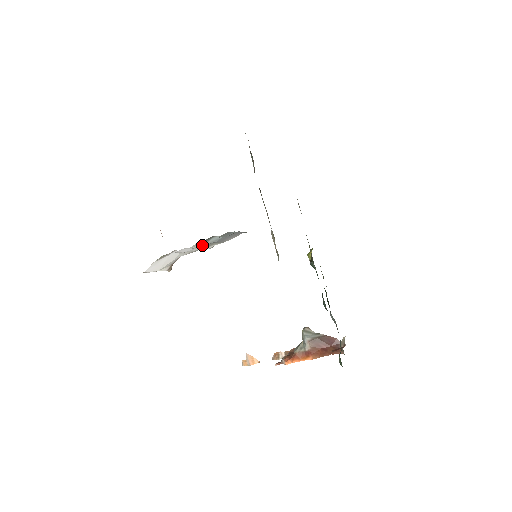
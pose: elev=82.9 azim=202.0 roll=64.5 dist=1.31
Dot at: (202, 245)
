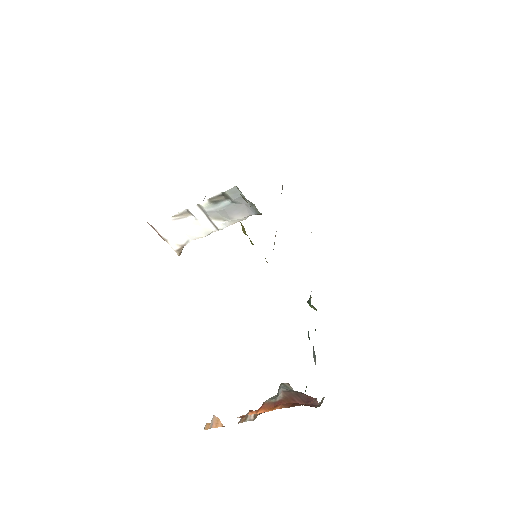
Dot at: (212, 209)
